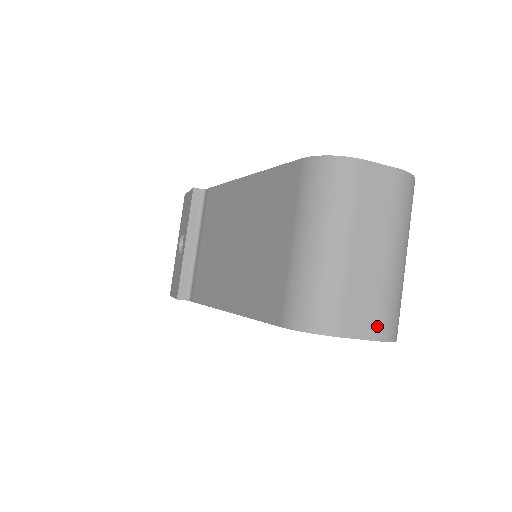
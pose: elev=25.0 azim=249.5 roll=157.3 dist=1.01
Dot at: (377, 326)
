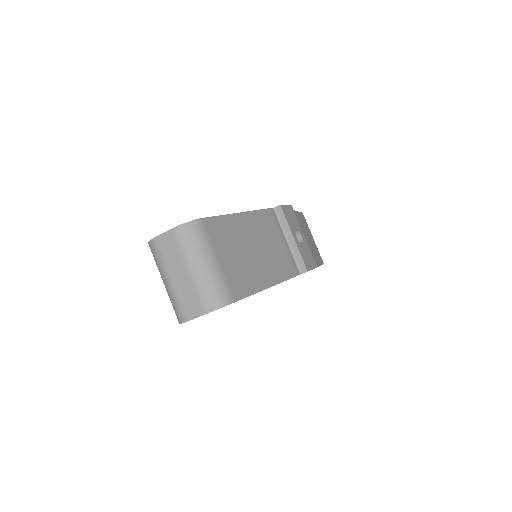
Dot at: (201, 307)
